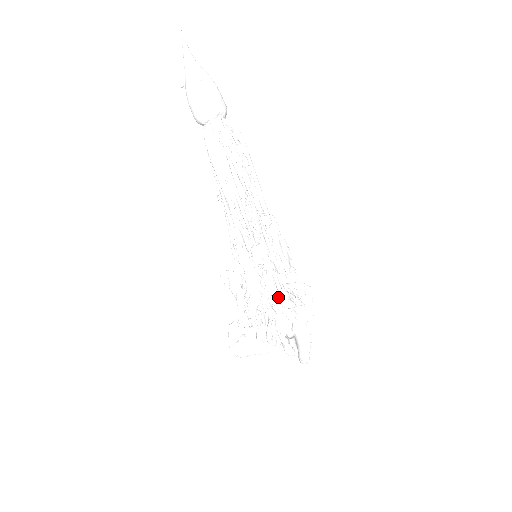
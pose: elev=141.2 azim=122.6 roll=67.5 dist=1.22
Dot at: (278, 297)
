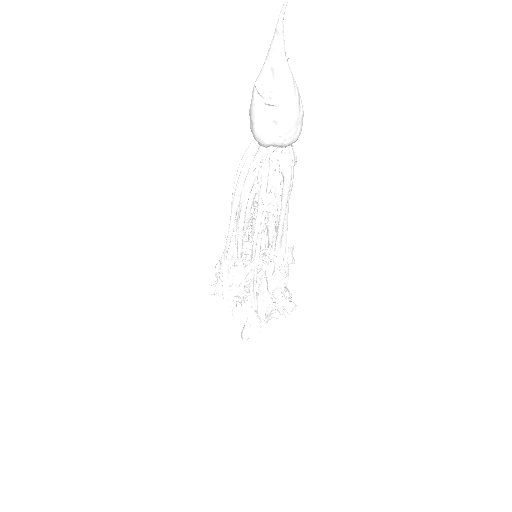
Dot at: occluded
